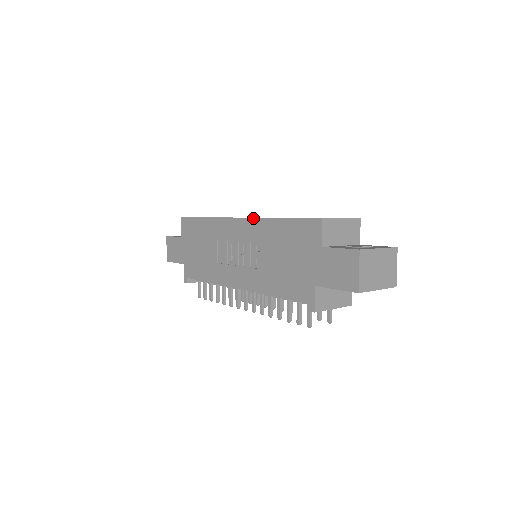
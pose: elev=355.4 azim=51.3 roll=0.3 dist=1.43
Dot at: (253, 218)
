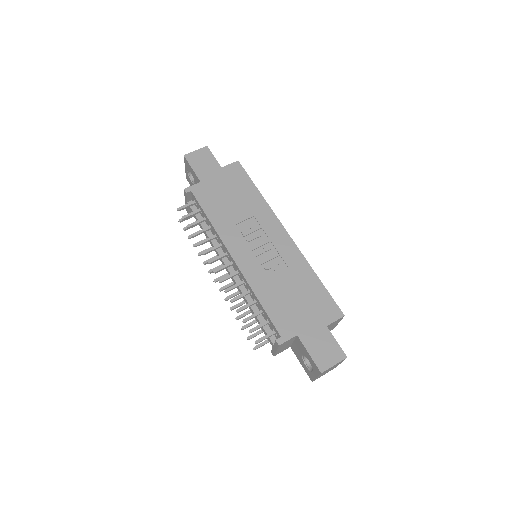
Dot at: (299, 250)
